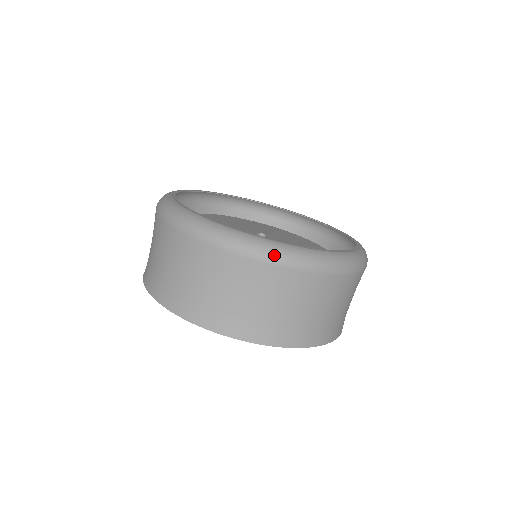
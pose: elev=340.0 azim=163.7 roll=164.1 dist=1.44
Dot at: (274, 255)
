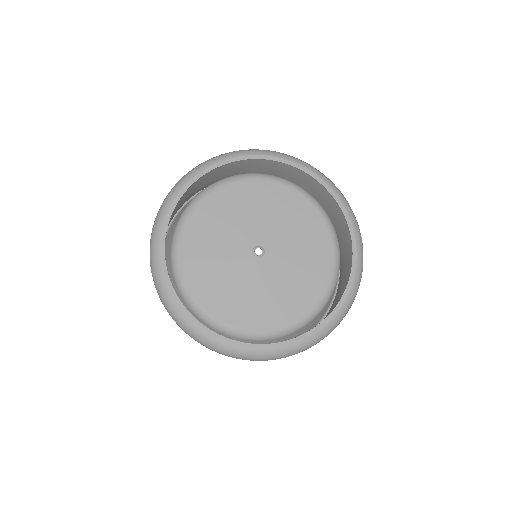
Dot at: (208, 346)
